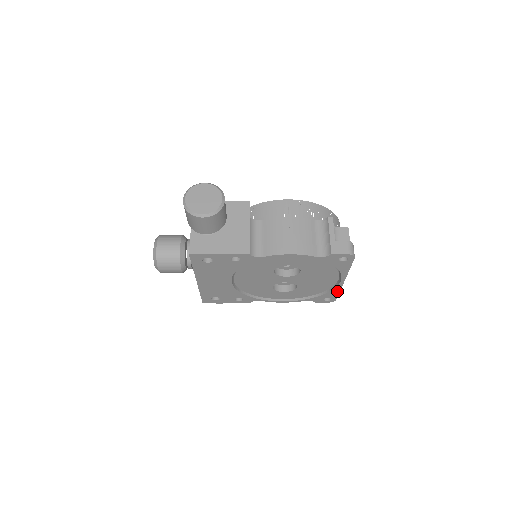
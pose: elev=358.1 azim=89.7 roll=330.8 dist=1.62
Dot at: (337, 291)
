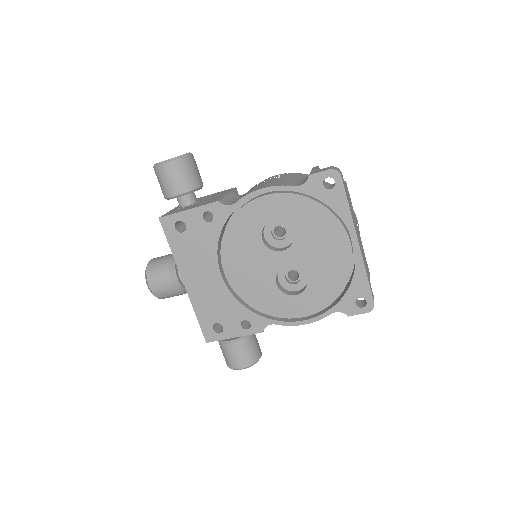
Dot at: (363, 275)
